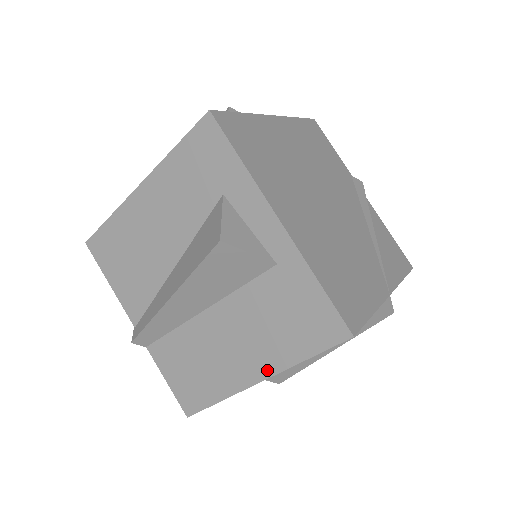
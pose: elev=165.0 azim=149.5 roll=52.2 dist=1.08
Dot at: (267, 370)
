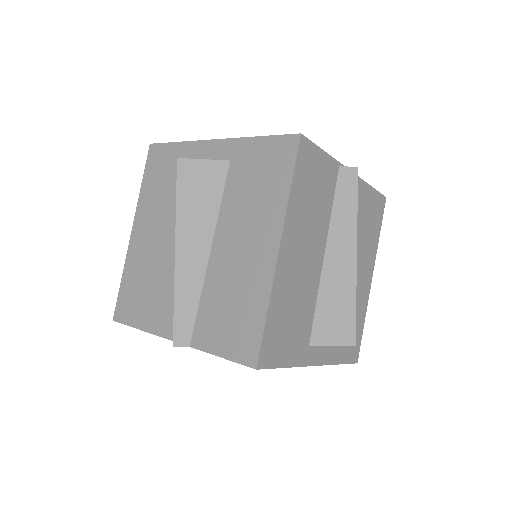
Dot at: (276, 231)
